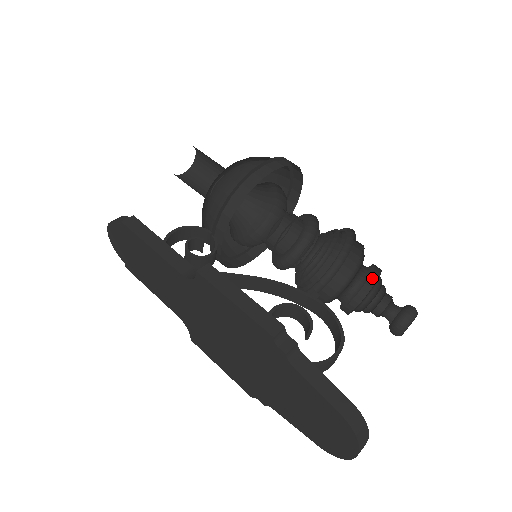
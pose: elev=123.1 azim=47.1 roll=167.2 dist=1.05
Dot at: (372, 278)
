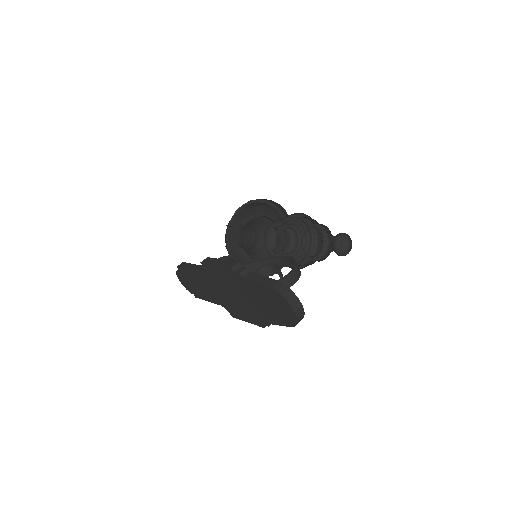
Dot at: (329, 235)
